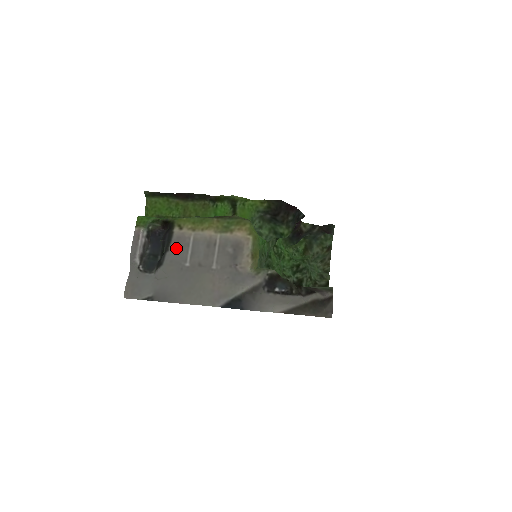
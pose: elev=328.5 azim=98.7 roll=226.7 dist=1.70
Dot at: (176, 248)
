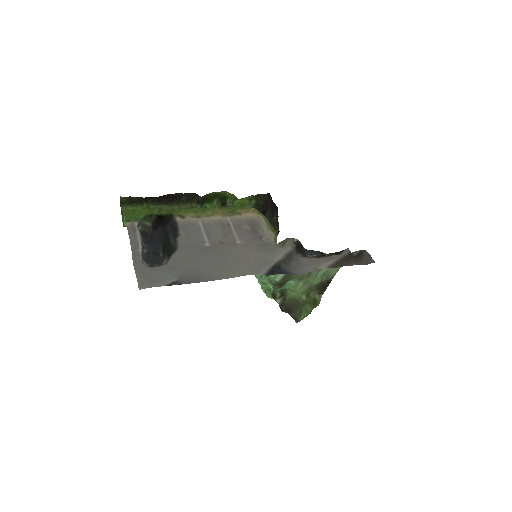
Dot at: (187, 232)
